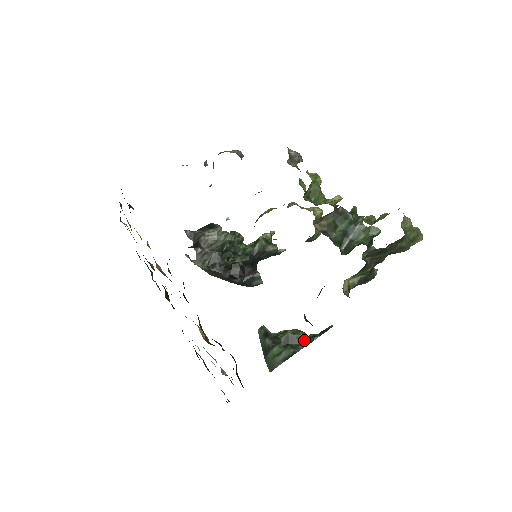
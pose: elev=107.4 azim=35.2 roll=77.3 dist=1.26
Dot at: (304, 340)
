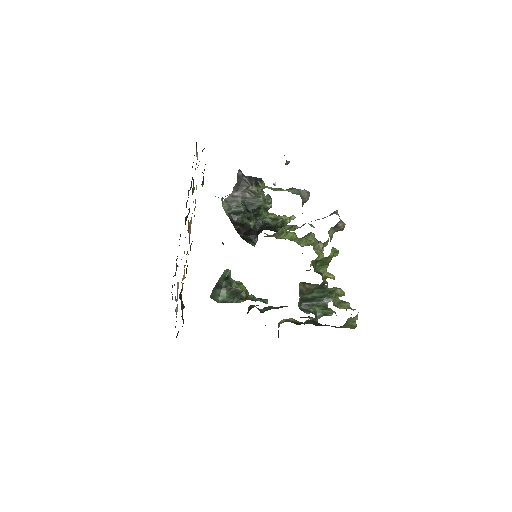
Dot at: (244, 298)
